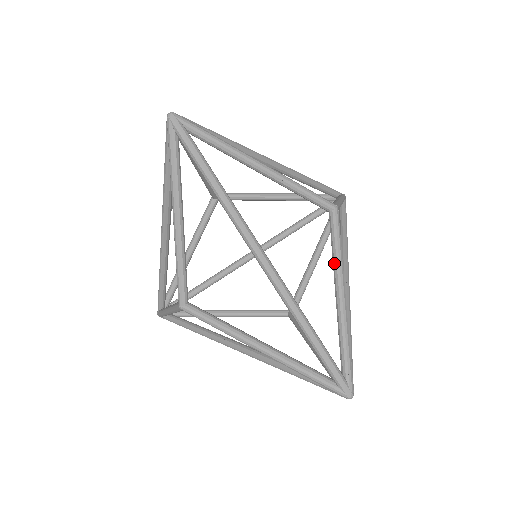
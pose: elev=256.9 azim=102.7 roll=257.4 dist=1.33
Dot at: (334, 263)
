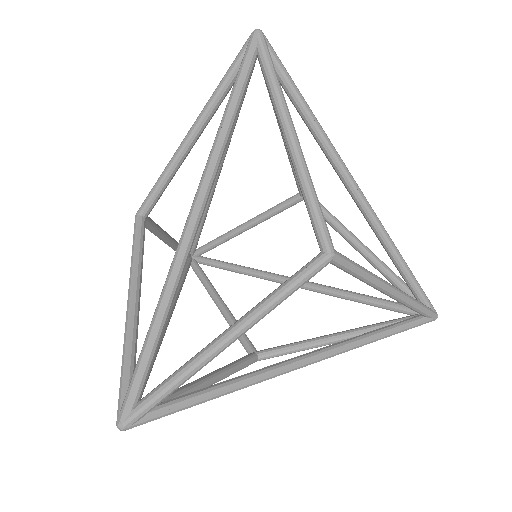
Dot at: occluded
